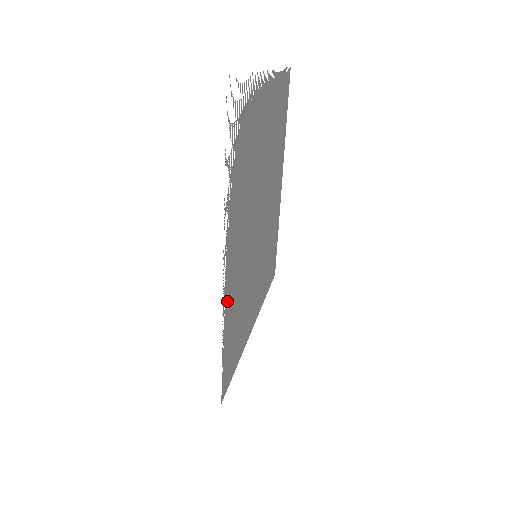
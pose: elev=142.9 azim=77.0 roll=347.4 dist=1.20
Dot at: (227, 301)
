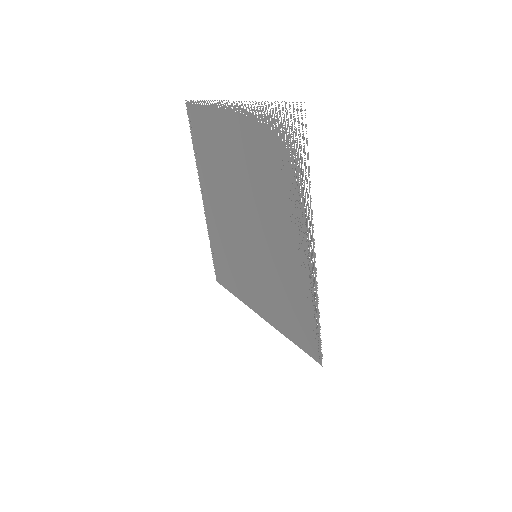
Dot at: (308, 281)
